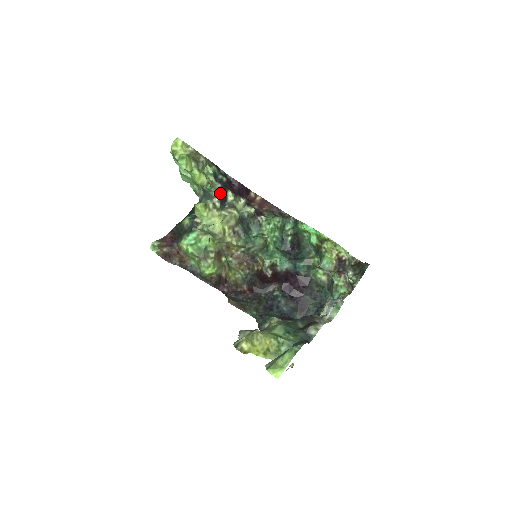
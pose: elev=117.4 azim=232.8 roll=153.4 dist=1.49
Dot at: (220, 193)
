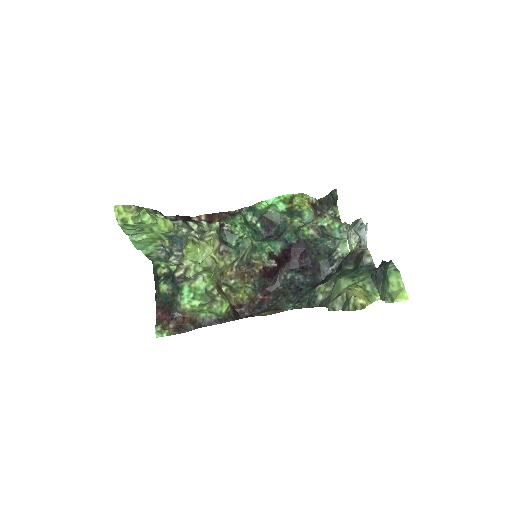
Dot at: (188, 226)
